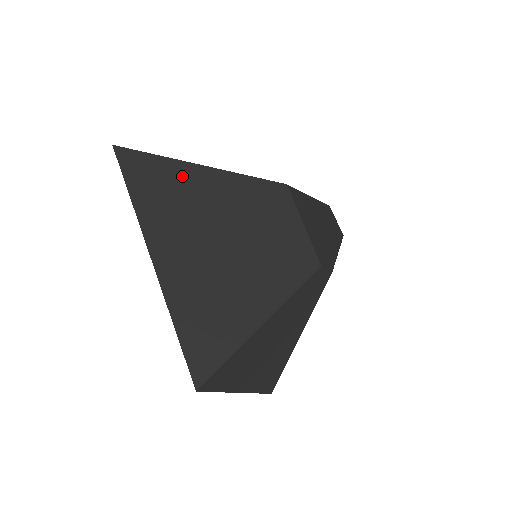
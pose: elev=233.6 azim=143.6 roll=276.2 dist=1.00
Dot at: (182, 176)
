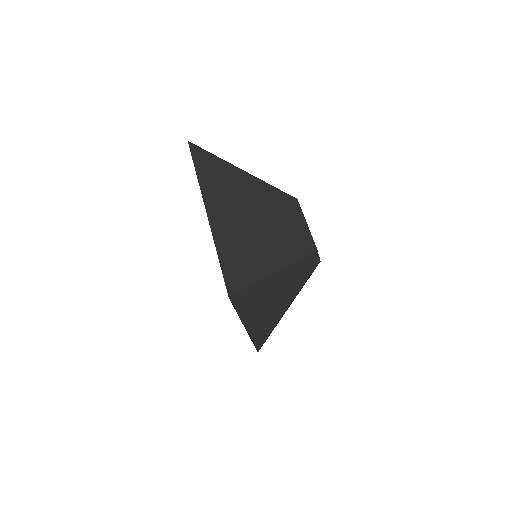
Dot at: (231, 172)
